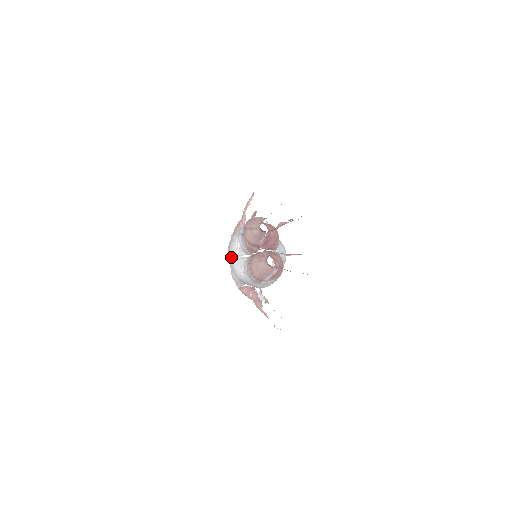
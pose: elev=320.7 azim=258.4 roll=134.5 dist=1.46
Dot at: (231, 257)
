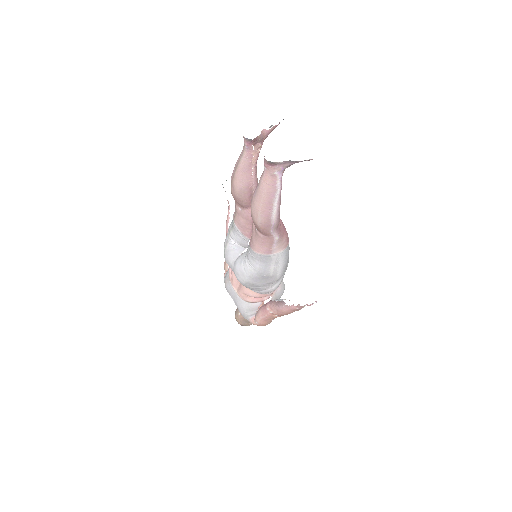
Dot at: (230, 265)
